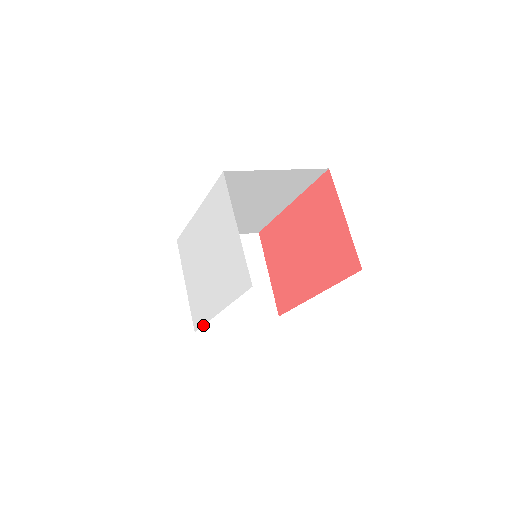
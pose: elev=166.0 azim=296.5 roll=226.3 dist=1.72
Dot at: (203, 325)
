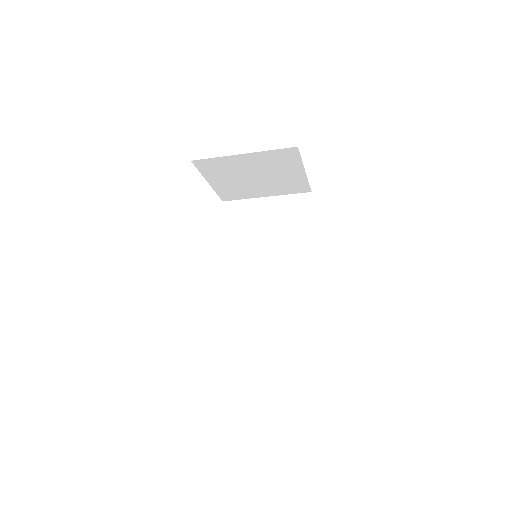
Dot at: occluded
